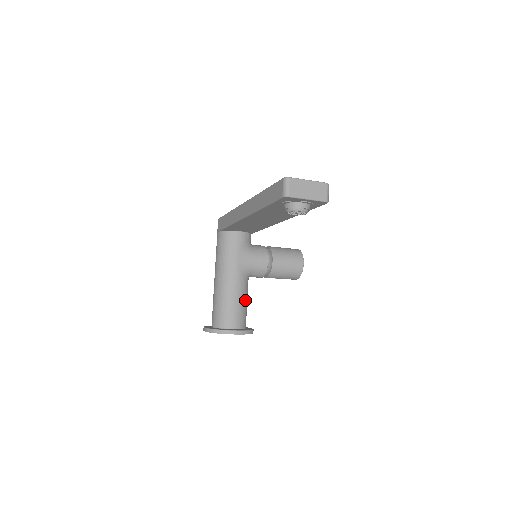
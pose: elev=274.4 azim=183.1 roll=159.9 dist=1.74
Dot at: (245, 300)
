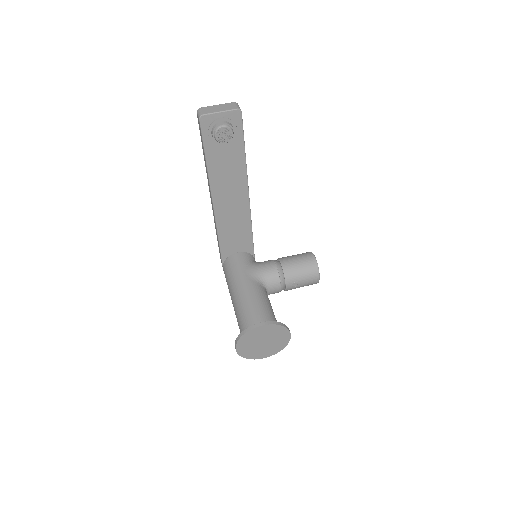
Dot at: (266, 303)
